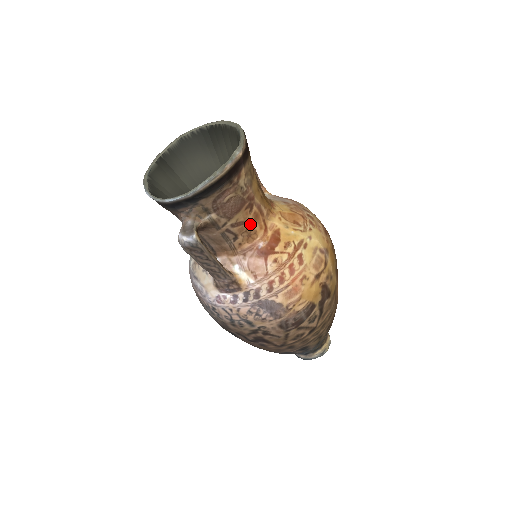
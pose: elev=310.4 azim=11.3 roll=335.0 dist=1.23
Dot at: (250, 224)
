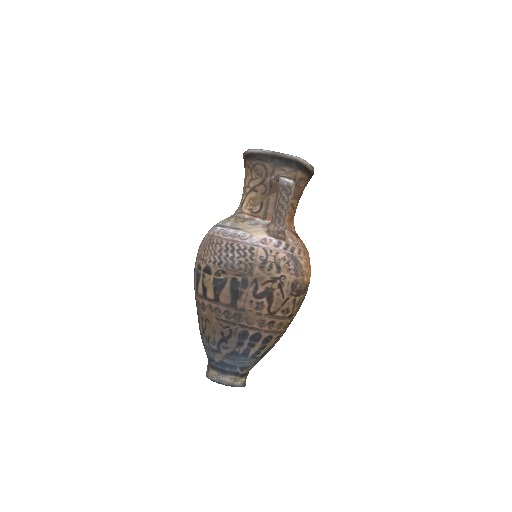
Dot at: (294, 214)
